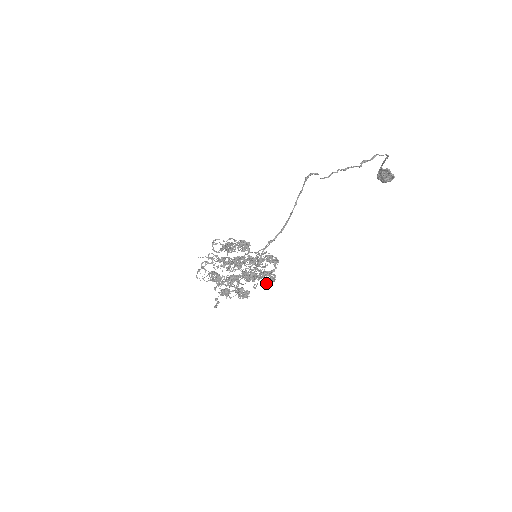
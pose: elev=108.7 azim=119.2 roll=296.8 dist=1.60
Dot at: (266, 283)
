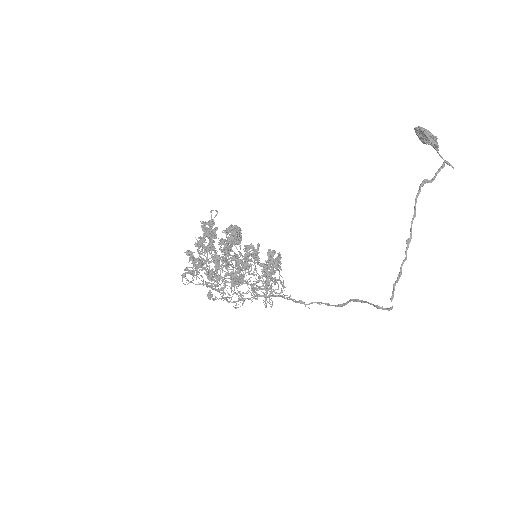
Dot at: occluded
